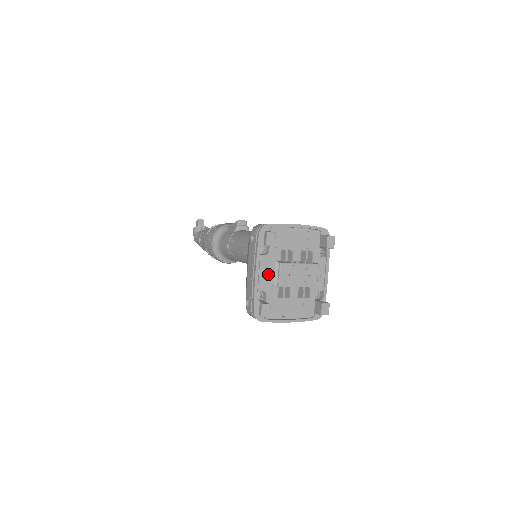
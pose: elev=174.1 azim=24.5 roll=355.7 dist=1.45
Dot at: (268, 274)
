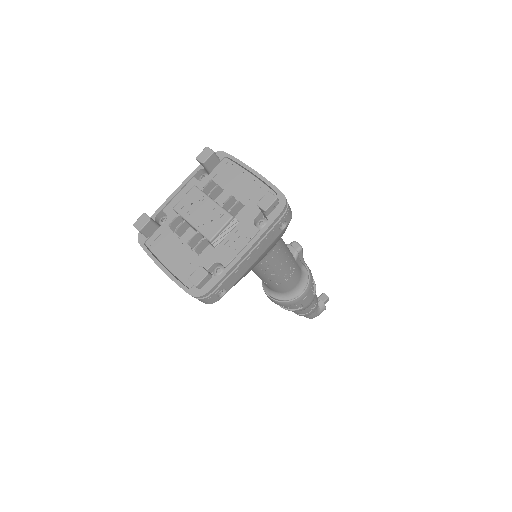
Dot at: occluded
